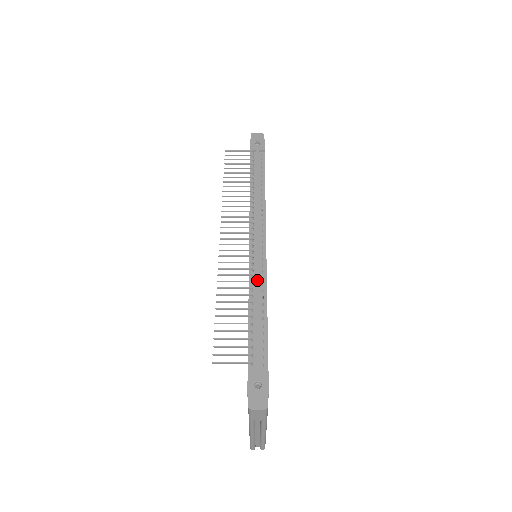
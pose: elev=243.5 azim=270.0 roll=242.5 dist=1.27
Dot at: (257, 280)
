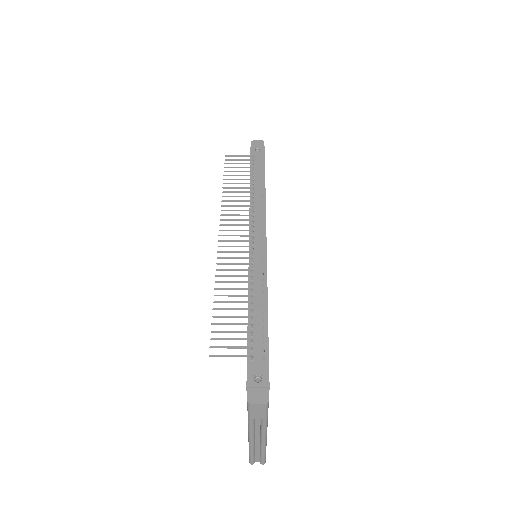
Dot at: (257, 275)
